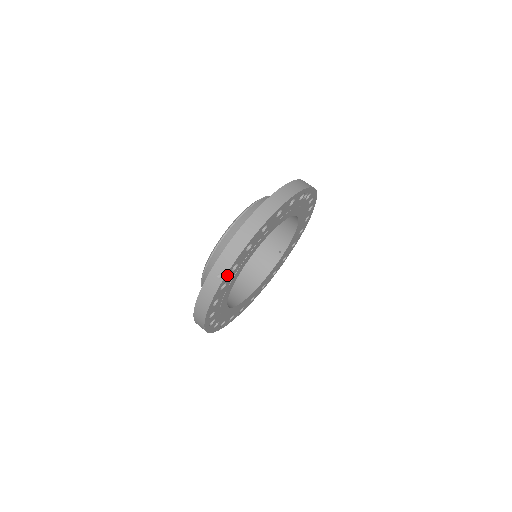
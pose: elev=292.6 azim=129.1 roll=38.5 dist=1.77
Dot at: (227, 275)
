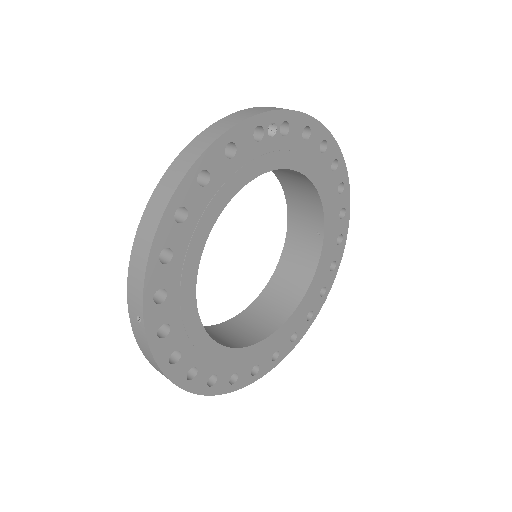
Dot at: (150, 313)
